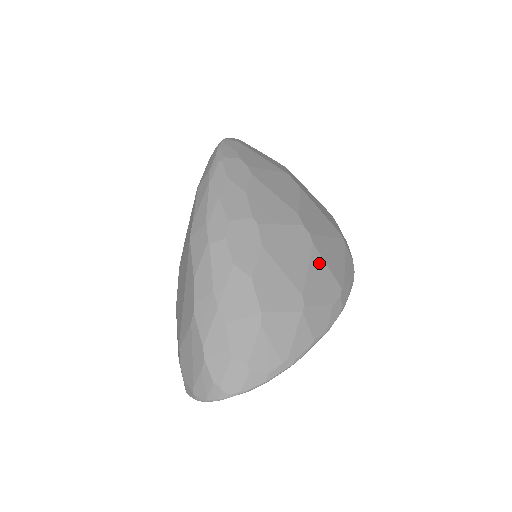
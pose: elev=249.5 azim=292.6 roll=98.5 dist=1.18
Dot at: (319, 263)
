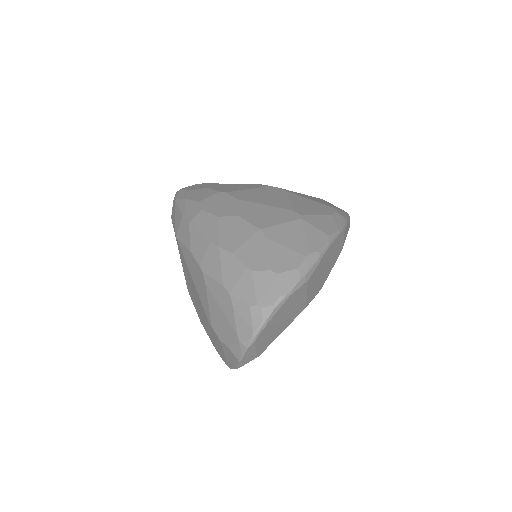
Dot at: (299, 198)
